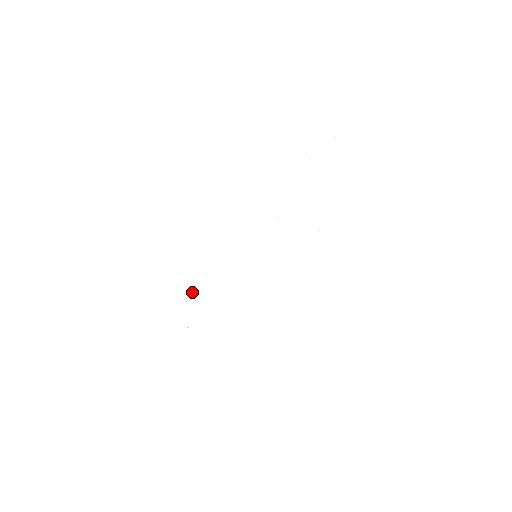
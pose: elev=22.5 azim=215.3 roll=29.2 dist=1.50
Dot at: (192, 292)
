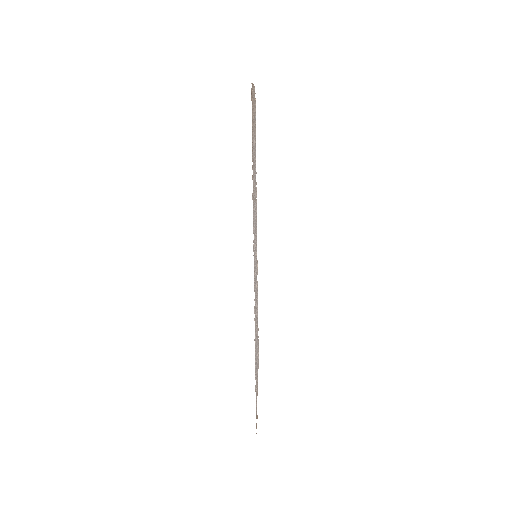
Dot at: occluded
